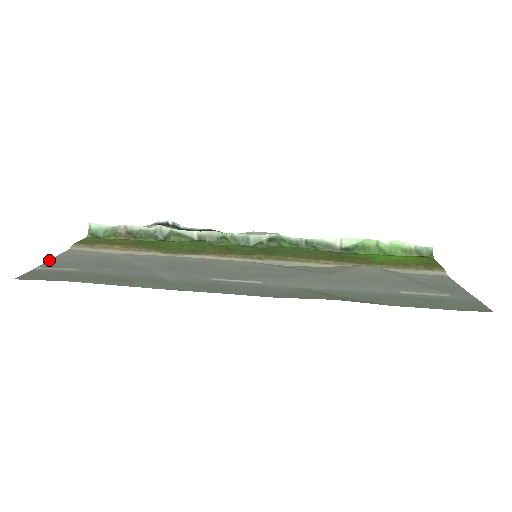
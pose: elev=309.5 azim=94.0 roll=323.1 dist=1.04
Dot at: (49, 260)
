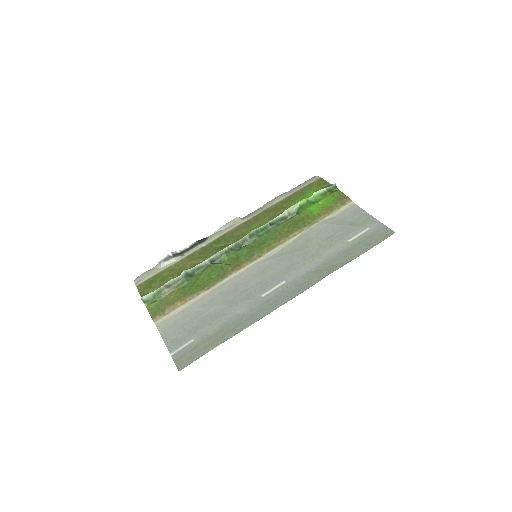
Dot at: (165, 343)
